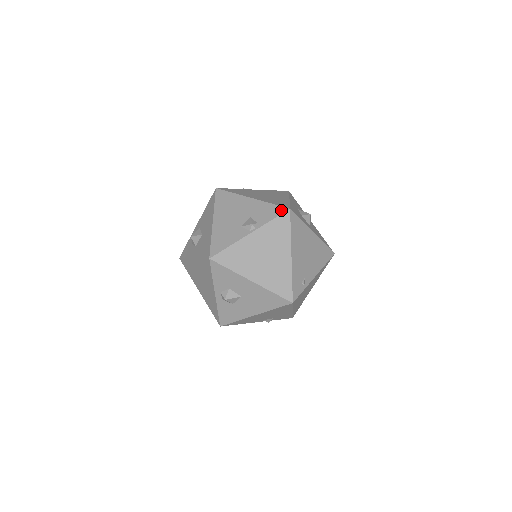
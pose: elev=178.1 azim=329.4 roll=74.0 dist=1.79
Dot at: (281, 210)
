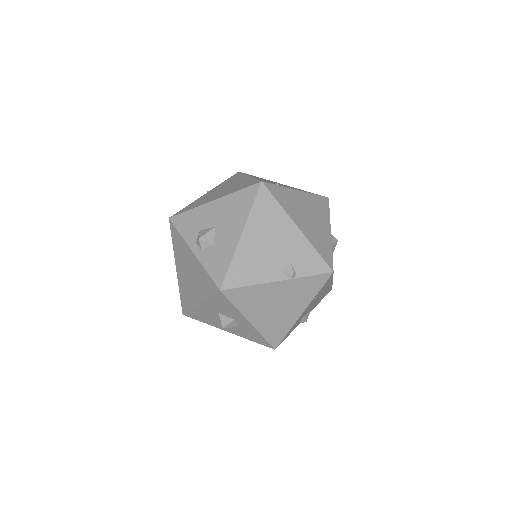
Dot at: occluded
